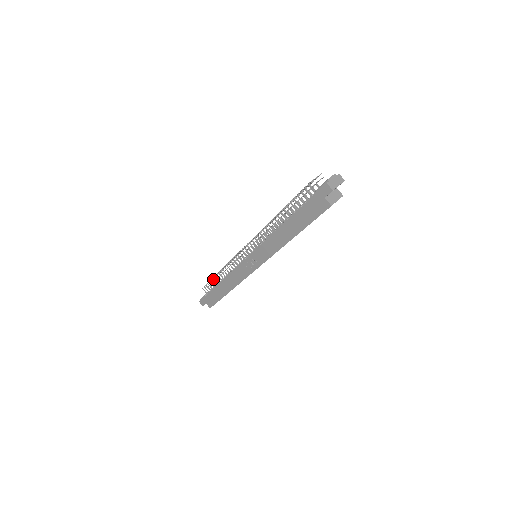
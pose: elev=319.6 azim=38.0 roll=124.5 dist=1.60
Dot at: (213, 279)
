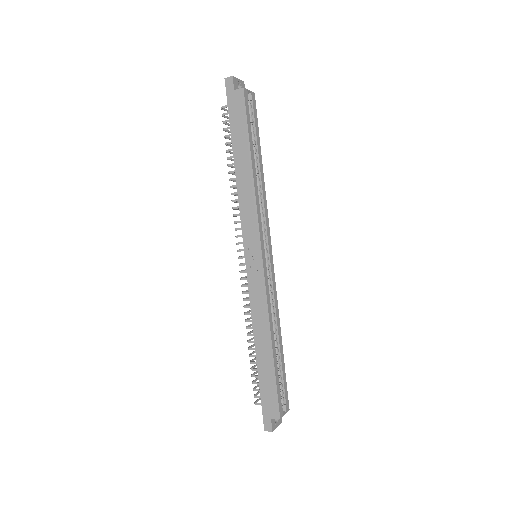
Dot at: (251, 363)
